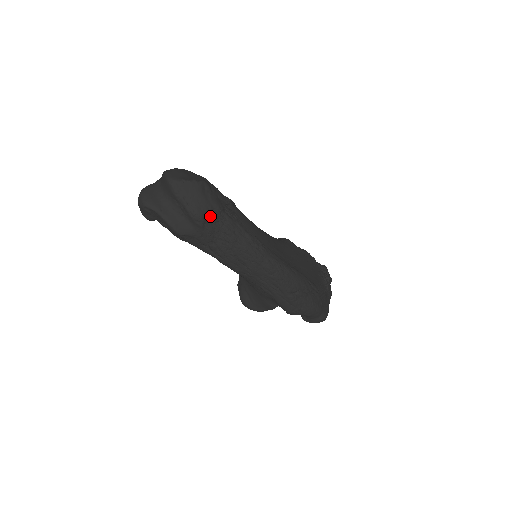
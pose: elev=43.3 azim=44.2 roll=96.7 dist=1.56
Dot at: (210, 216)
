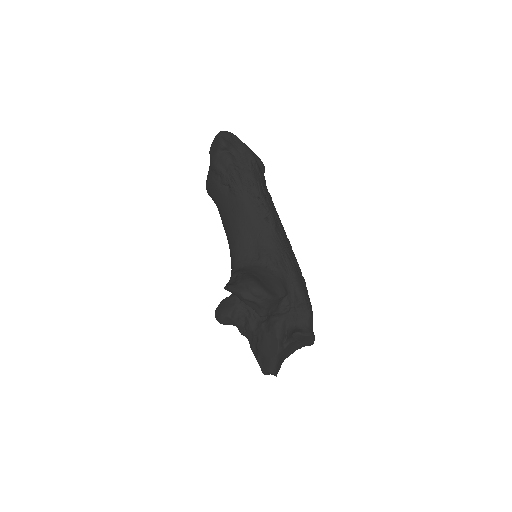
Dot at: occluded
